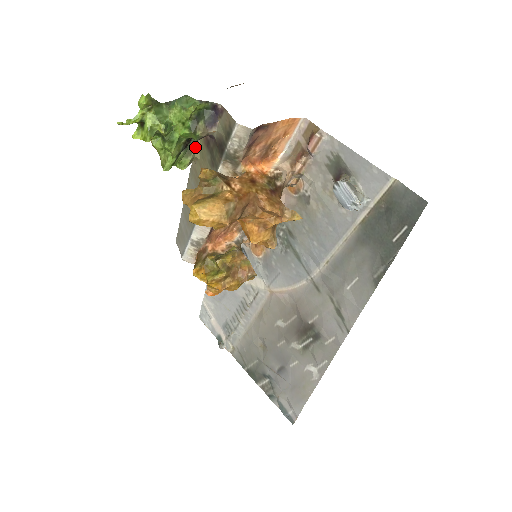
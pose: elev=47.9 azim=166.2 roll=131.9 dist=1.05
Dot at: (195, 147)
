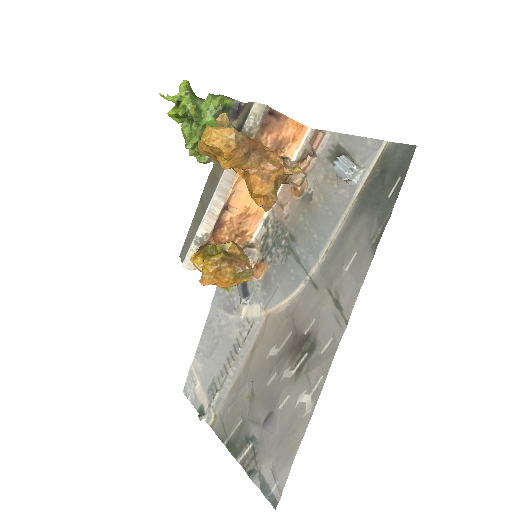
Dot at: occluded
